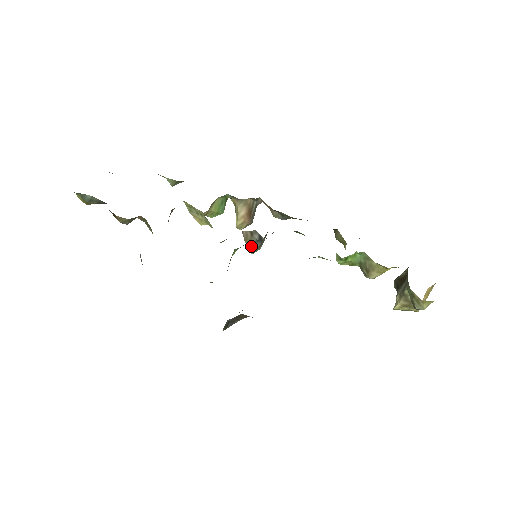
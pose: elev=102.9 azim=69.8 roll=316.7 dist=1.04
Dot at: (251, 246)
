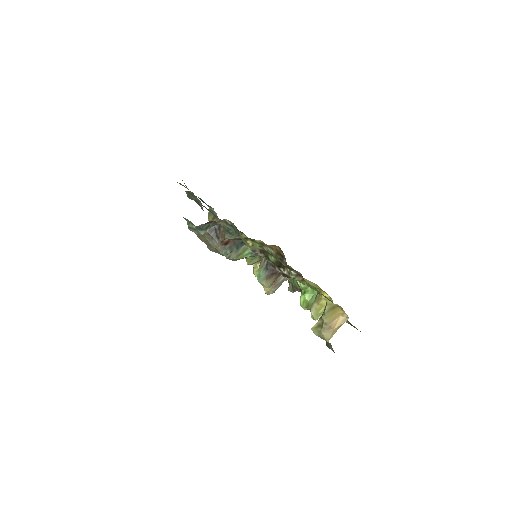
Dot at: (260, 272)
